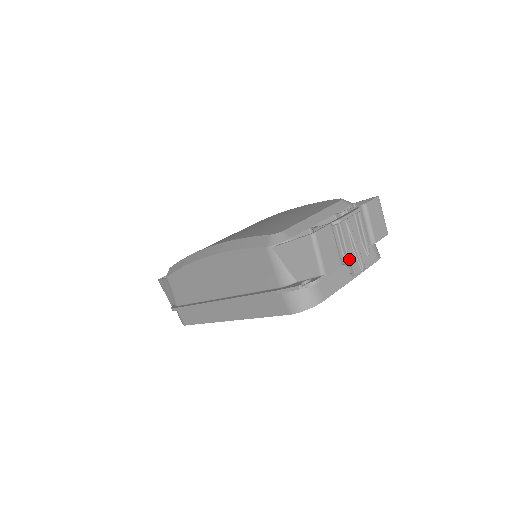
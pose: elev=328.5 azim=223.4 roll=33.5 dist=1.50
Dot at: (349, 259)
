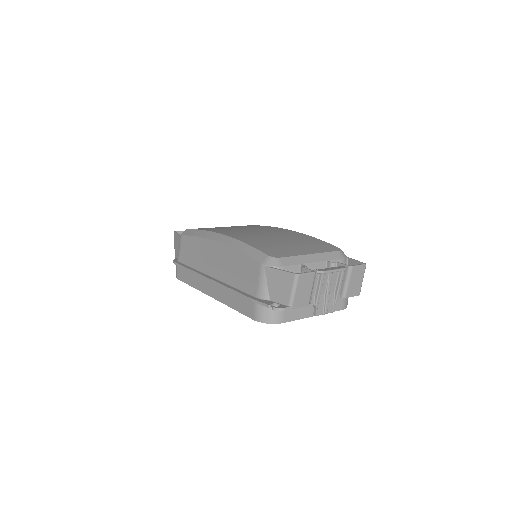
Dot at: (317, 302)
